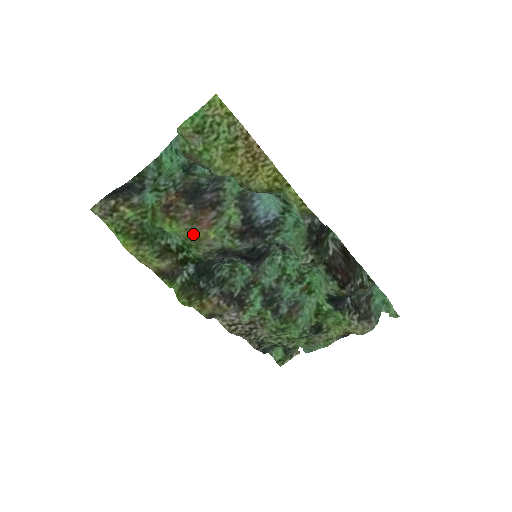
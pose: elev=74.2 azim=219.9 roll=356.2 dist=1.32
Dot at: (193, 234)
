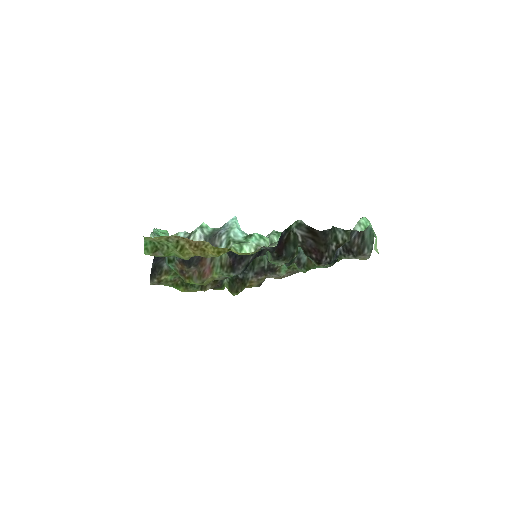
Dot at: (205, 283)
